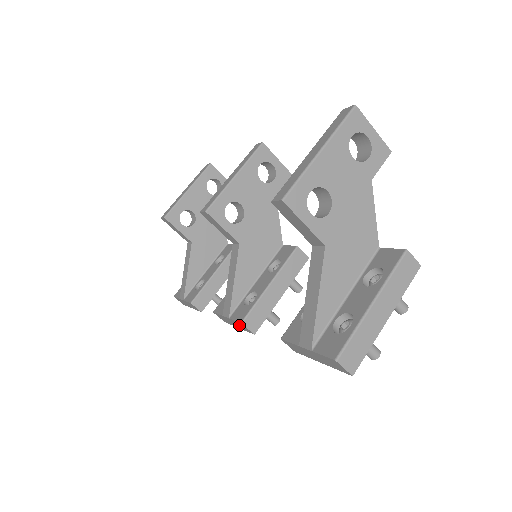
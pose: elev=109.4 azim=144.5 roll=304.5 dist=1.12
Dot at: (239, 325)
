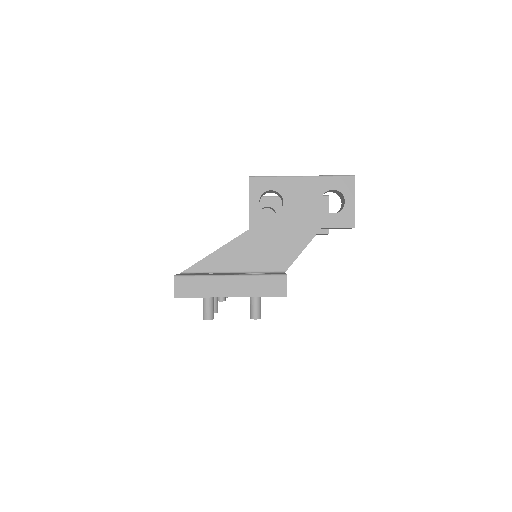
Dot at: occluded
